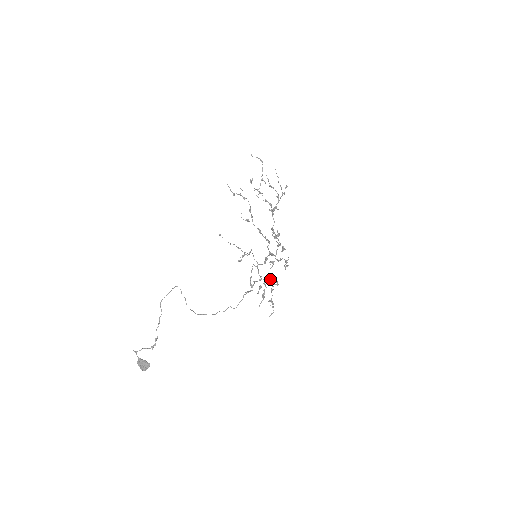
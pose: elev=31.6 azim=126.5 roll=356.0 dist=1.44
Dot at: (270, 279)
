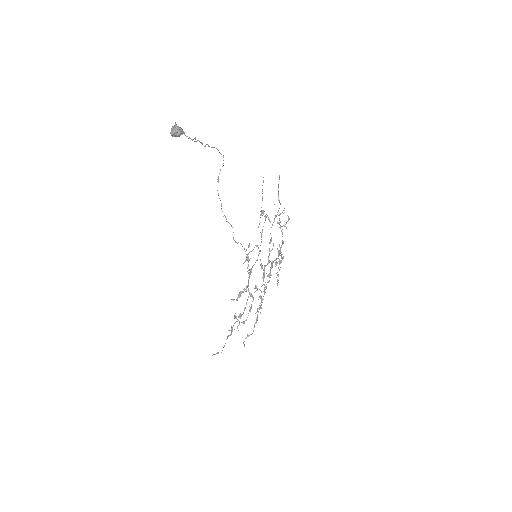
Dot at: occluded
